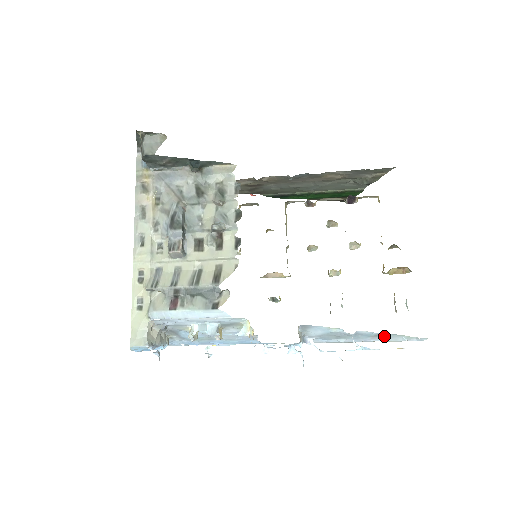
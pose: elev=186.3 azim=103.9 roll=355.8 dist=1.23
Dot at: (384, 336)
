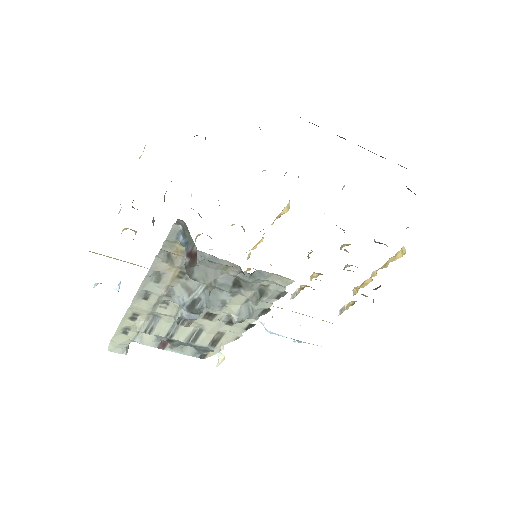
Dot at: occluded
